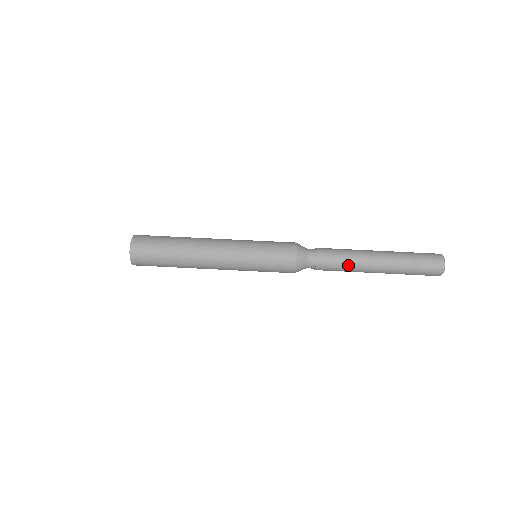
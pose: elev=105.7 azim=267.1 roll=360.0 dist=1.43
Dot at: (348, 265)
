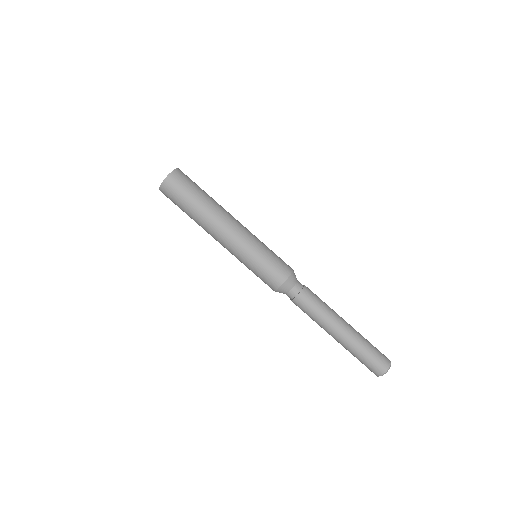
Dot at: (312, 319)
